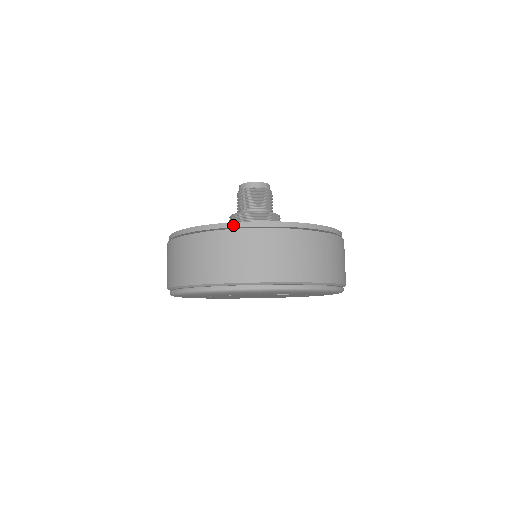
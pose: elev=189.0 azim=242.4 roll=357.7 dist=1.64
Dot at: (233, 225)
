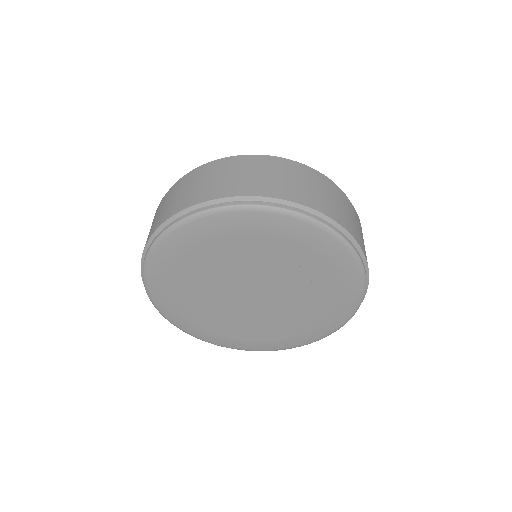
Dot at: (226, 159)
